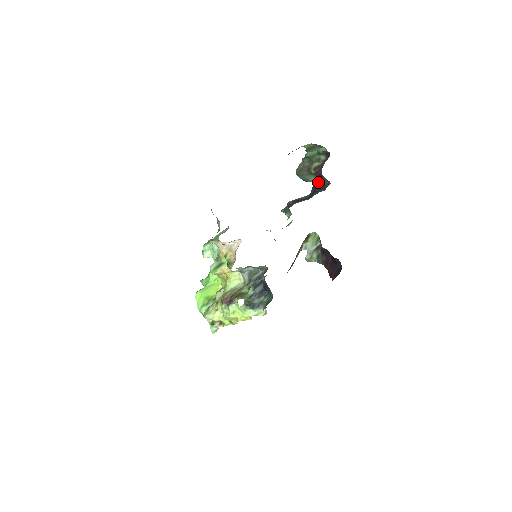
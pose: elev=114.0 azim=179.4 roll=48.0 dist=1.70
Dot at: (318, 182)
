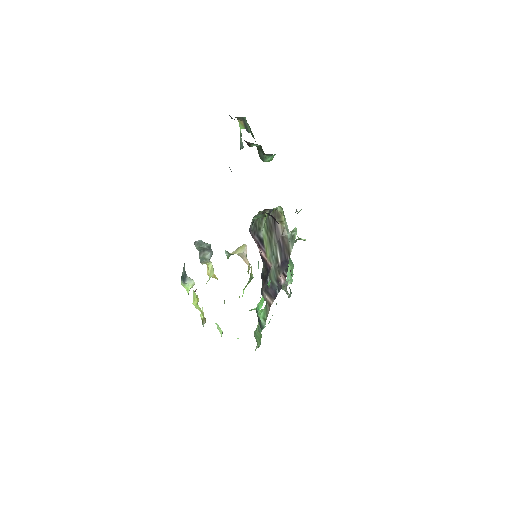
Dot at: (263, 154)
